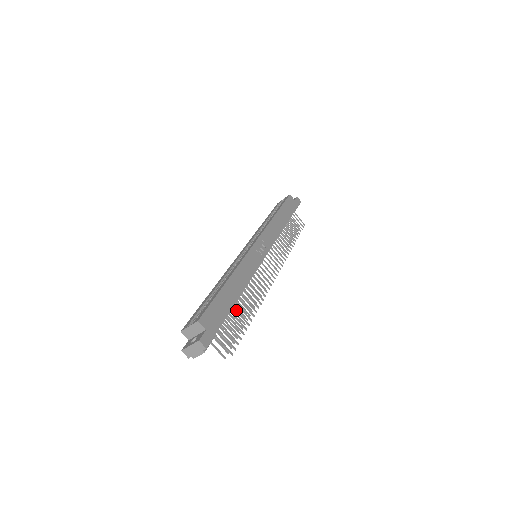
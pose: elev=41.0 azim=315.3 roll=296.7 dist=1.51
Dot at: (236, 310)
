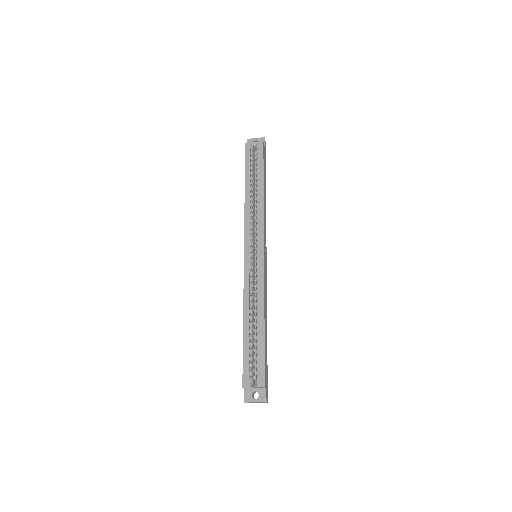
Dot at: occluded
